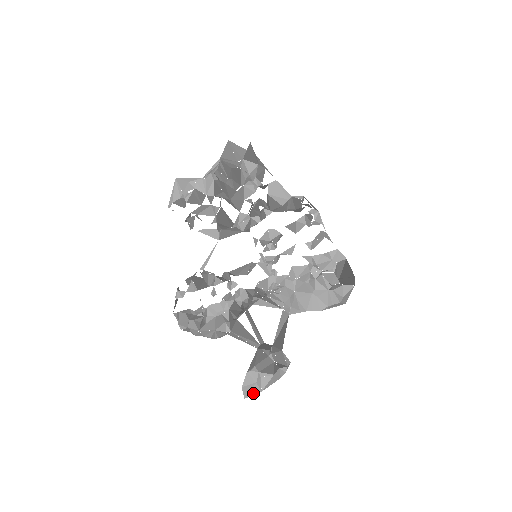
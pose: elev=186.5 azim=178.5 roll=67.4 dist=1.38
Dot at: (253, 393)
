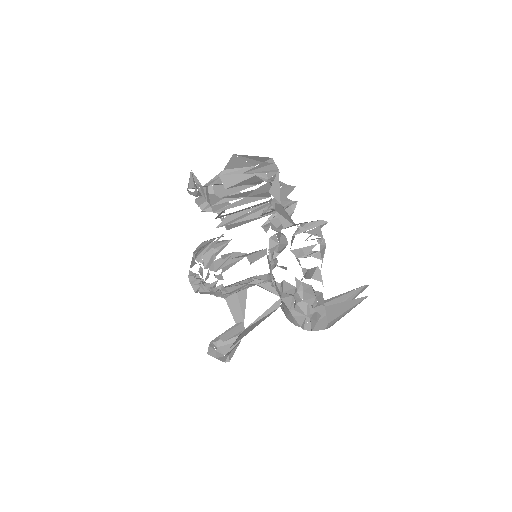
Dot at: (212, 355)
